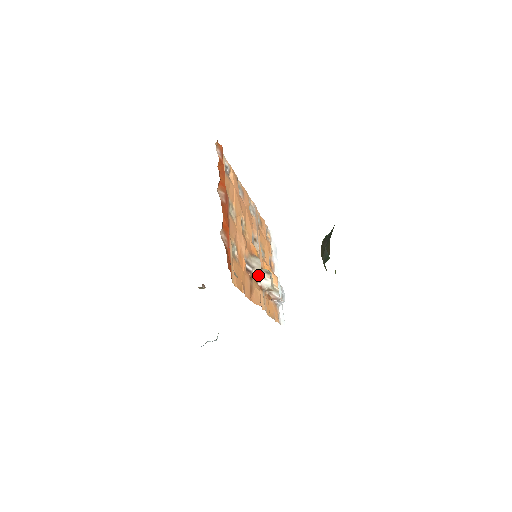
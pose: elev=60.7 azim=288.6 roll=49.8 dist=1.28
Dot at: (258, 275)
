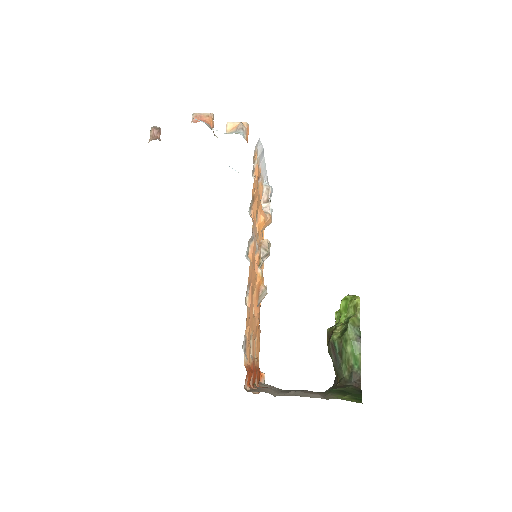
Dot at: occluded
